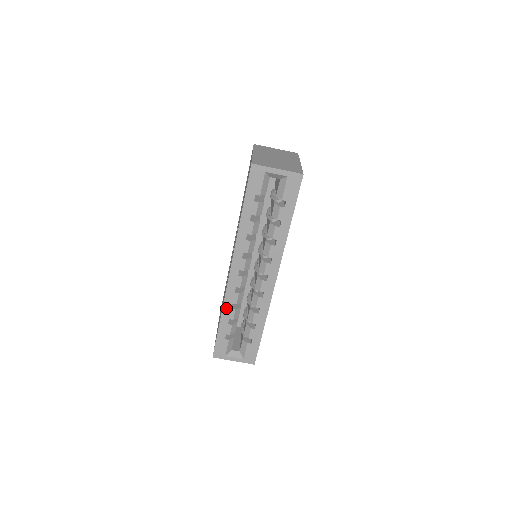
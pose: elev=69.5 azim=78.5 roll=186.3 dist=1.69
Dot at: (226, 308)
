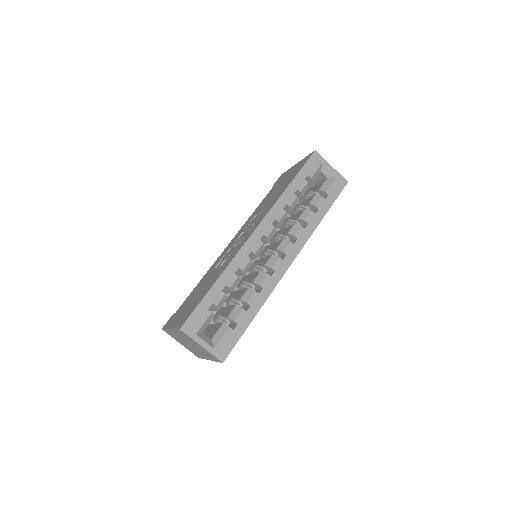
Dot at: (230, 270)
